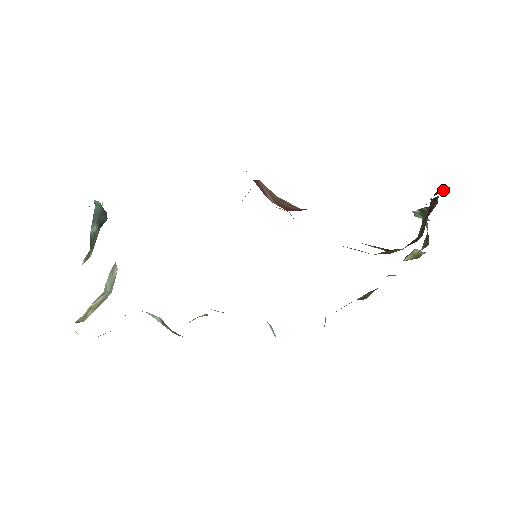
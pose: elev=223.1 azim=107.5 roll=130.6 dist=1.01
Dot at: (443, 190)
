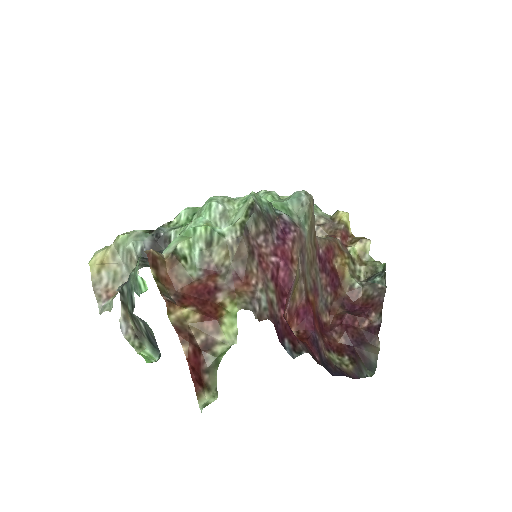
Dot at: (376, 345)
